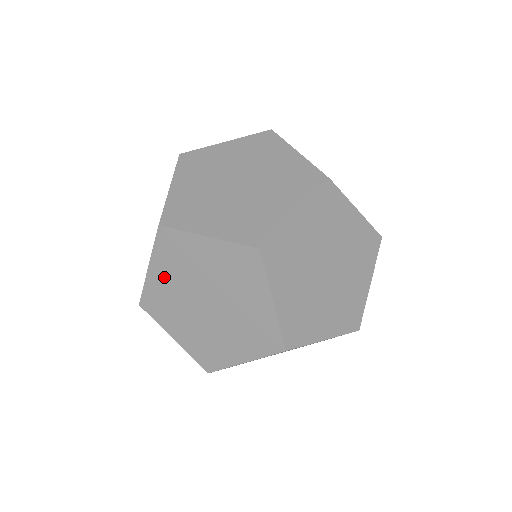
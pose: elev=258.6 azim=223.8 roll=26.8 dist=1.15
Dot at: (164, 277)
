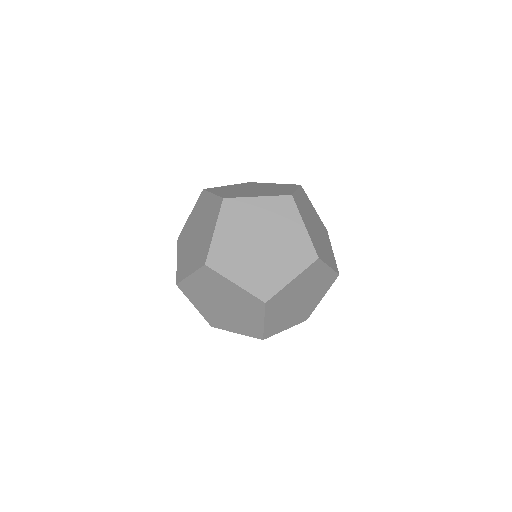
Dot at: (274, 316)
